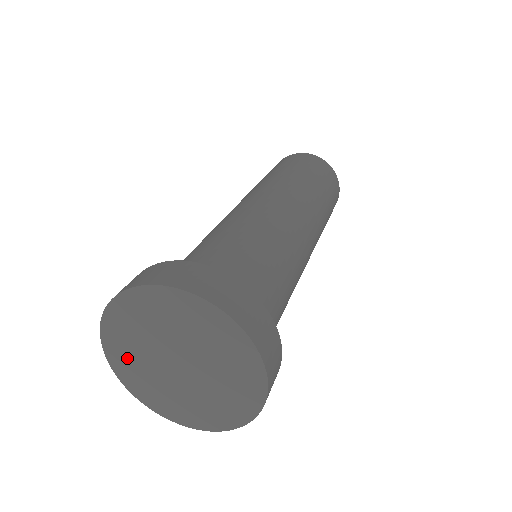
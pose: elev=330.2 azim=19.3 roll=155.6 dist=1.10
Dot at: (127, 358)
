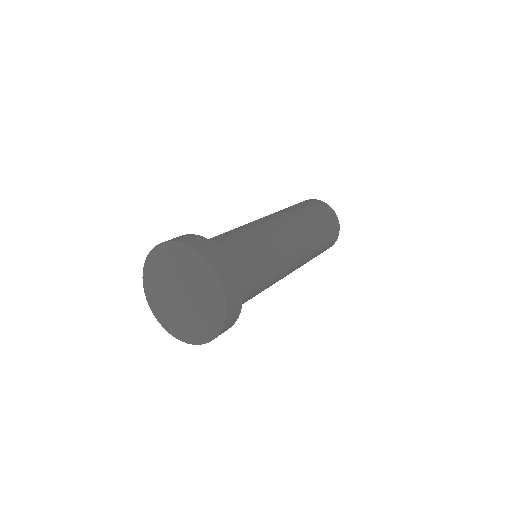
Dot at: (156, 272)
